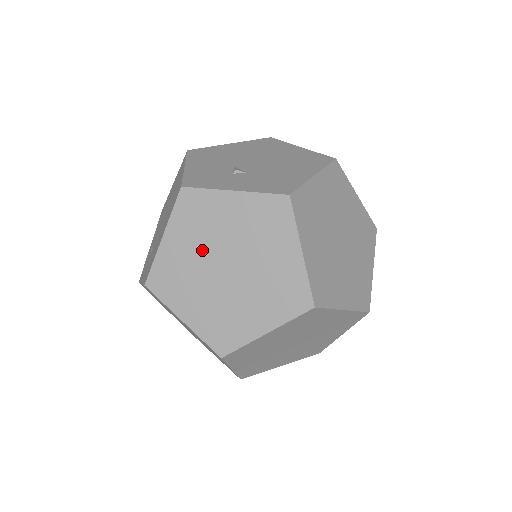
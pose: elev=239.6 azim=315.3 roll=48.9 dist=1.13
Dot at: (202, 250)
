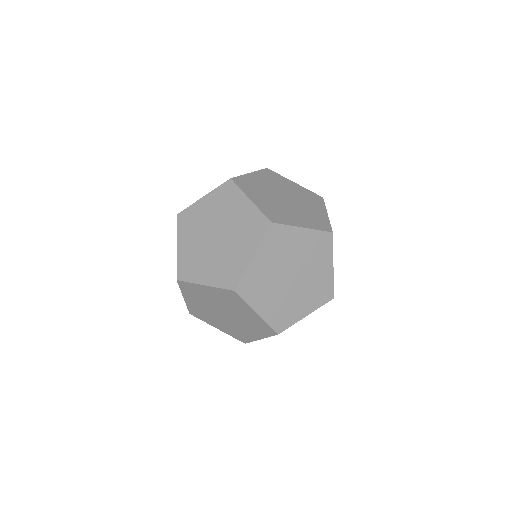
Dot at: (199, 238)
